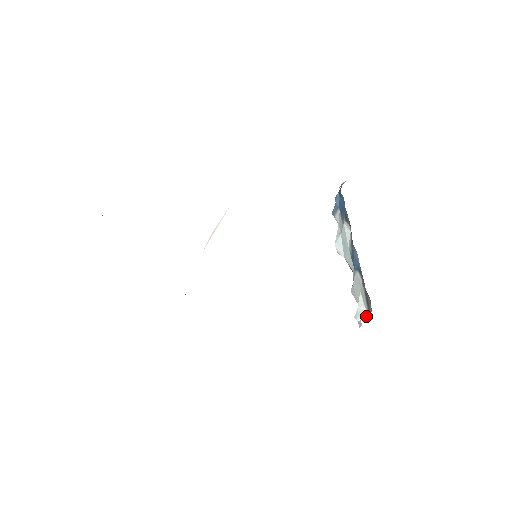
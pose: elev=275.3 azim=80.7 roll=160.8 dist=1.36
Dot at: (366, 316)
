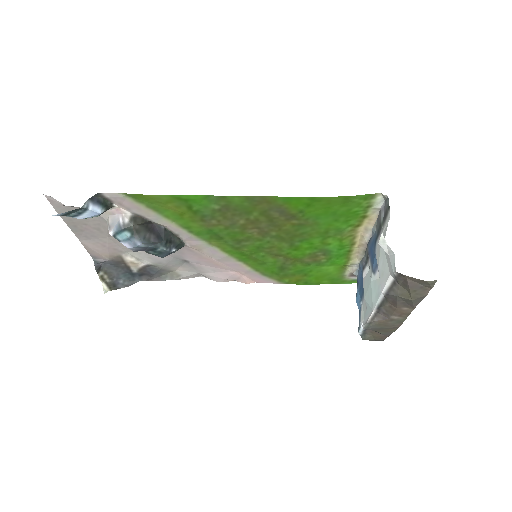
Dot at: occluded
